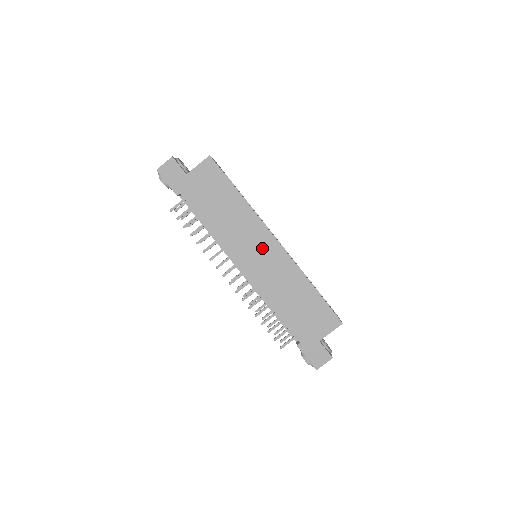
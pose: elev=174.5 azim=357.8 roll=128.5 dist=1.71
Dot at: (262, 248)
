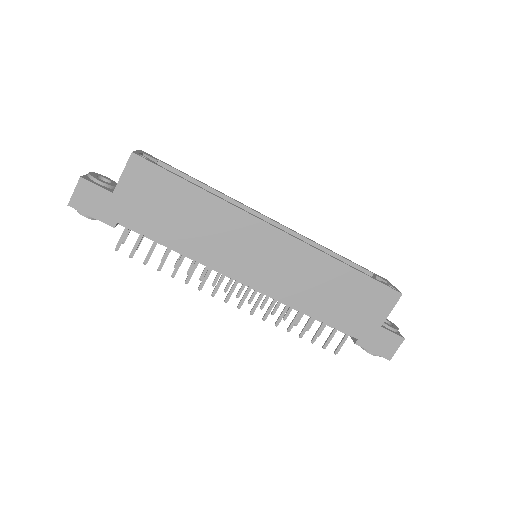
Dot at: (261, 246)
